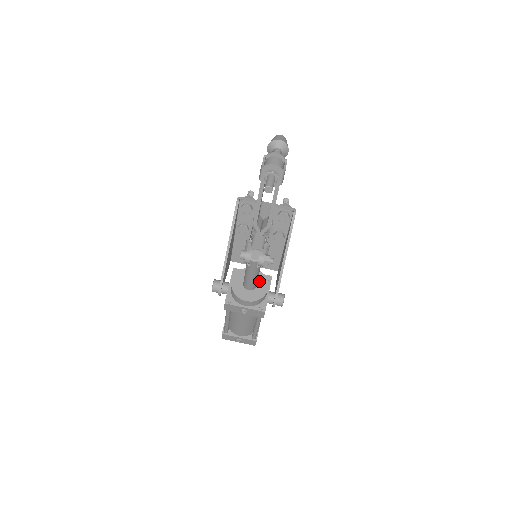
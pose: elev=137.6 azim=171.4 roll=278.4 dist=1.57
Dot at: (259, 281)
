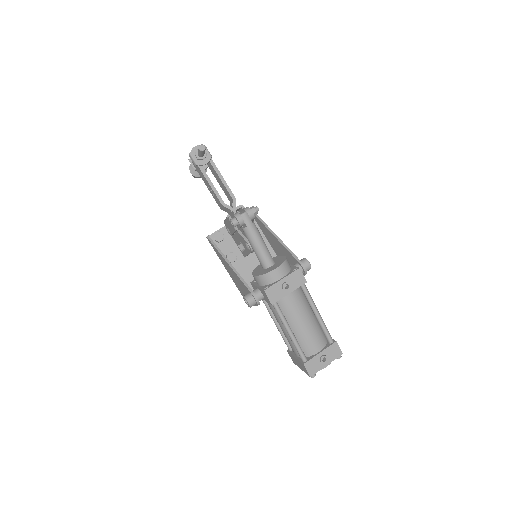
Dot at: (274, 260)
